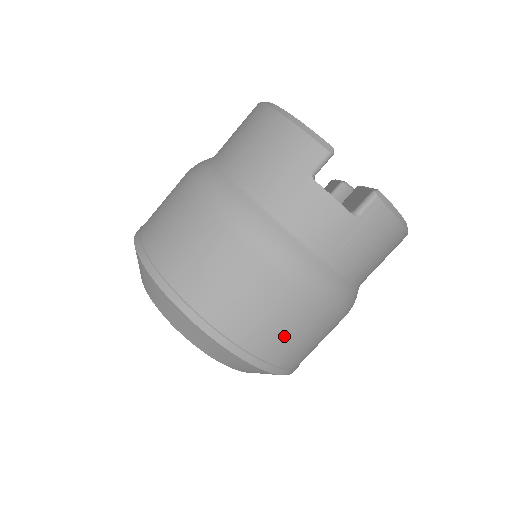
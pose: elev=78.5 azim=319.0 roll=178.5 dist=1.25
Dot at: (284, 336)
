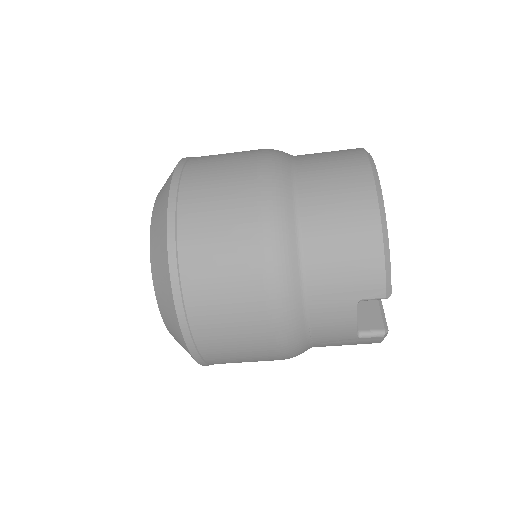
Dot at: (238, 362)
